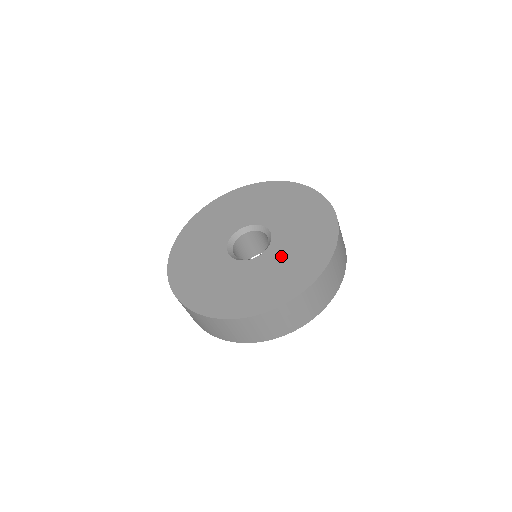
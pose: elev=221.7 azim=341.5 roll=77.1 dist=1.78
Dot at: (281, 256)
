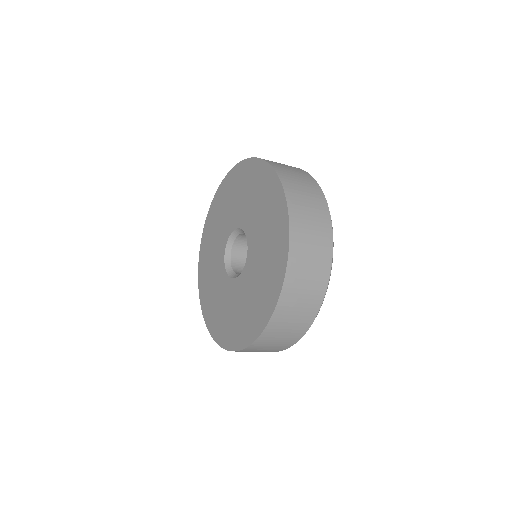
Dot at: (257, 256)
